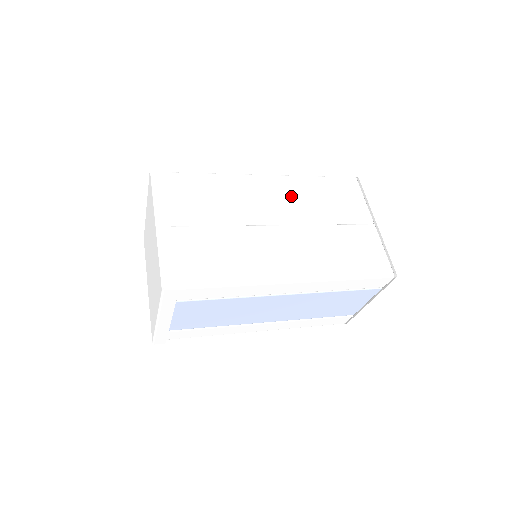
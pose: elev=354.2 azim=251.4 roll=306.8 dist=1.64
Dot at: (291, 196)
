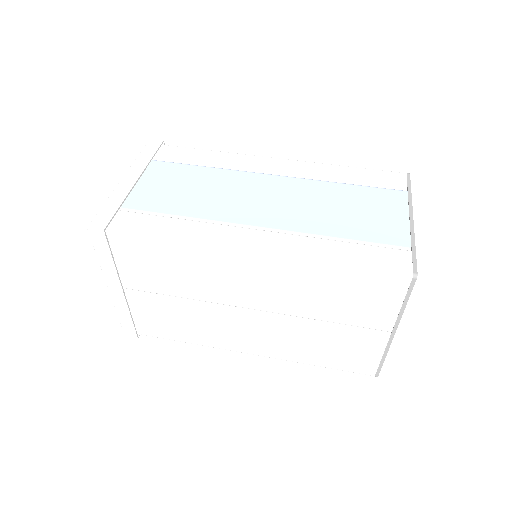
Dot at: (279, 285)
